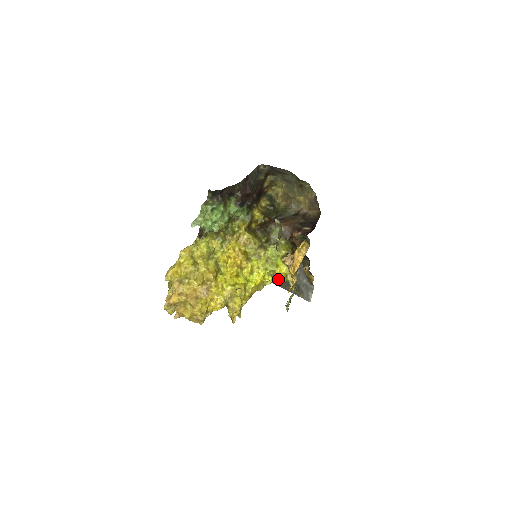
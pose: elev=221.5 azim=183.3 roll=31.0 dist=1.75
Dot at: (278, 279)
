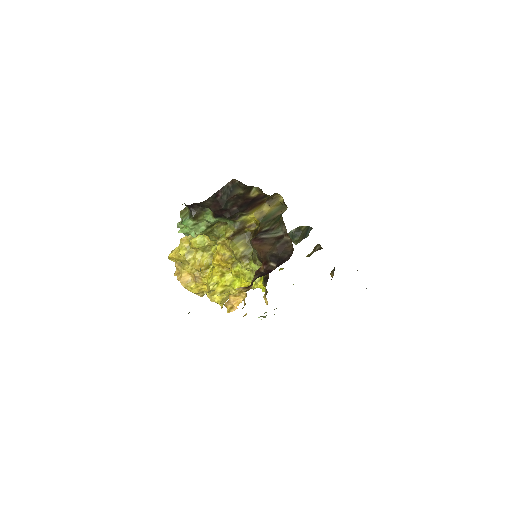
Dot at: (262, 290)
